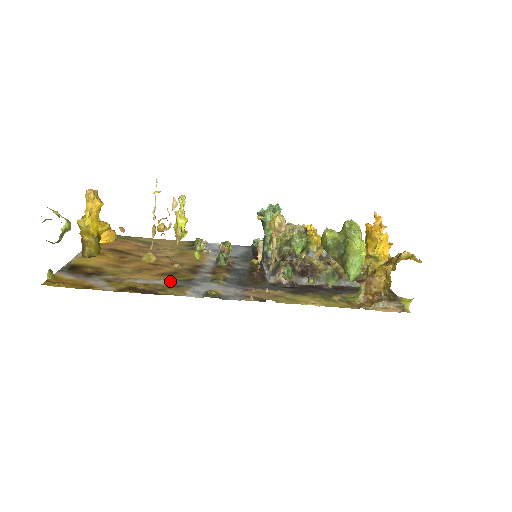
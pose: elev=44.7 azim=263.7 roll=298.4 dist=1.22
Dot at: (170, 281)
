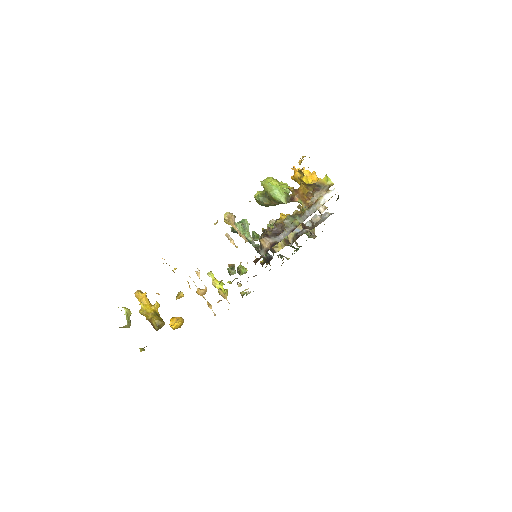
Dot at: occluded
